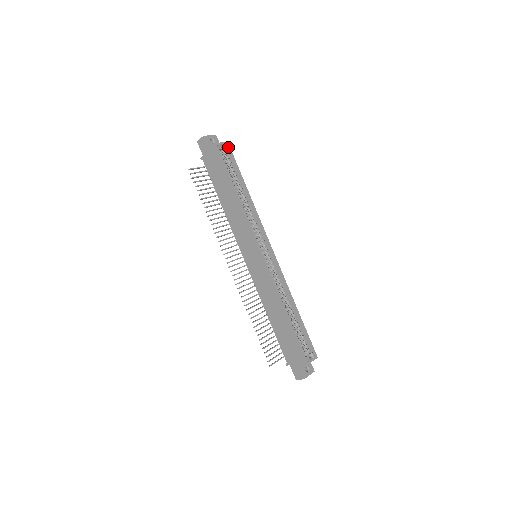
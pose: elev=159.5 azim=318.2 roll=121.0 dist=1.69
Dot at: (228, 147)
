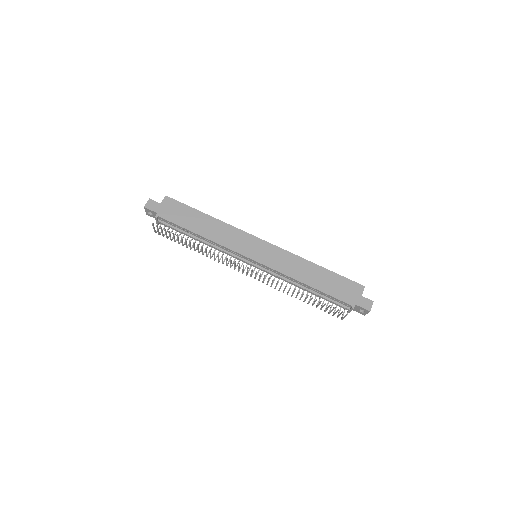
Dot at: occluded
